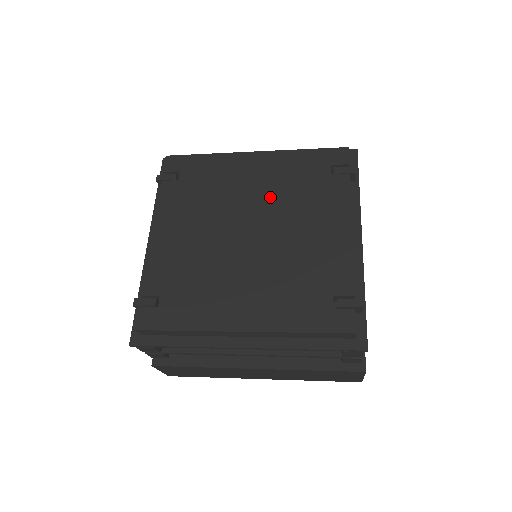
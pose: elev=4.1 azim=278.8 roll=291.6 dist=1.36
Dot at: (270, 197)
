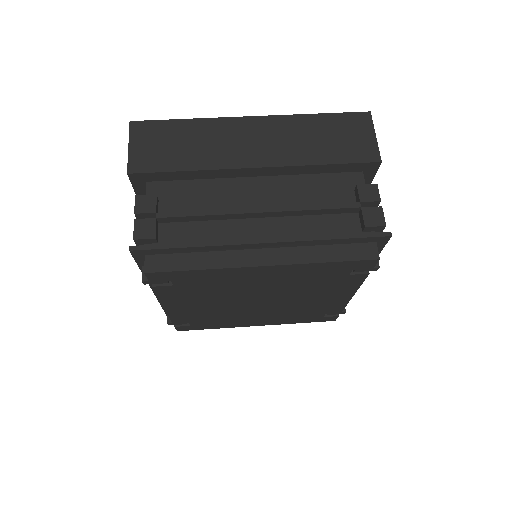
Dot at: (281, 288)
